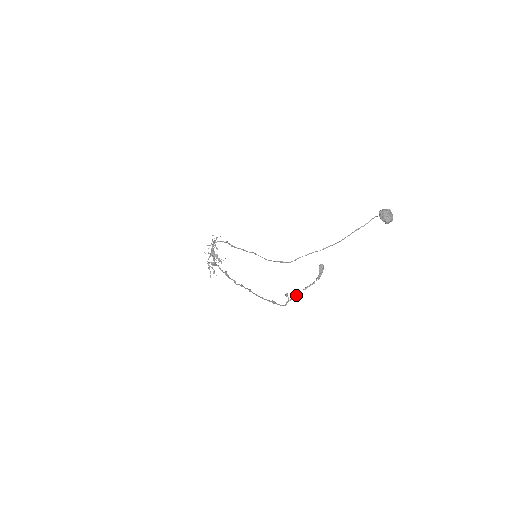
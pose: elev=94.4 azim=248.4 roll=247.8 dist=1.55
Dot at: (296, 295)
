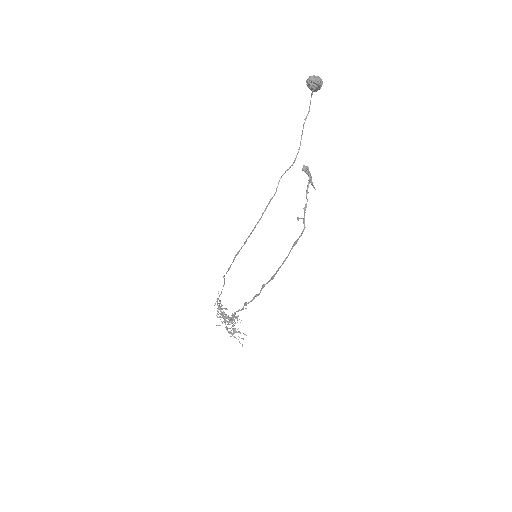
Dot at: occluded
